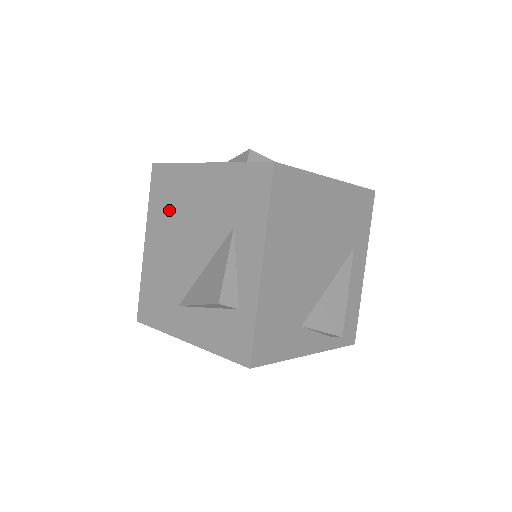
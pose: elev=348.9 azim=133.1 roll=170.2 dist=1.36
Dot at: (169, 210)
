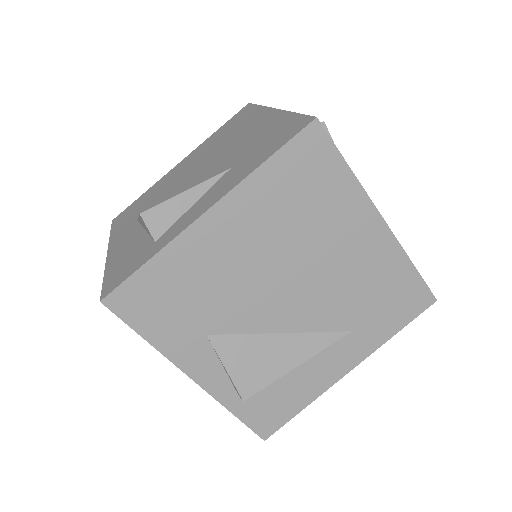
Dot at: (217, 141)
